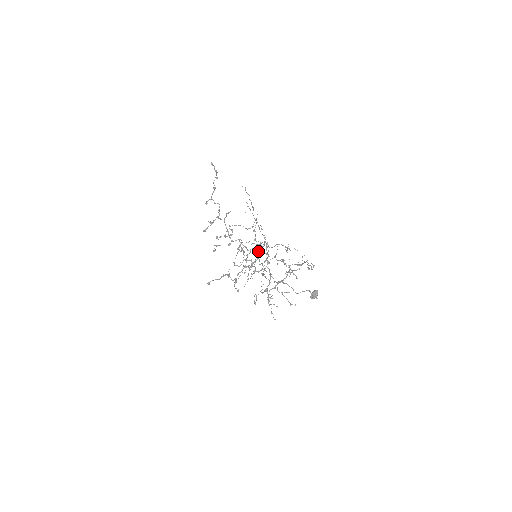
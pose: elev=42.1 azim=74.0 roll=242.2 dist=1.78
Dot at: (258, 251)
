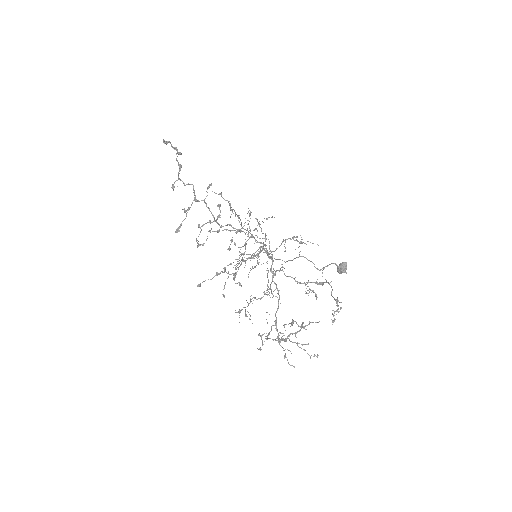
Dot at: (258, 249)
